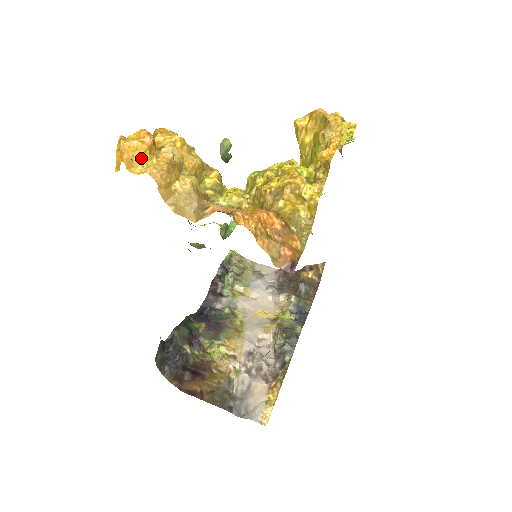
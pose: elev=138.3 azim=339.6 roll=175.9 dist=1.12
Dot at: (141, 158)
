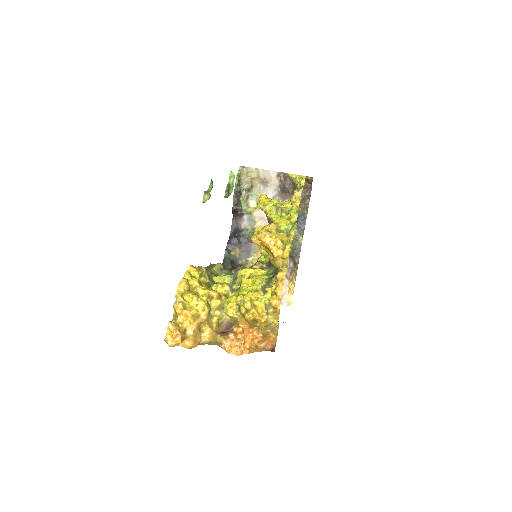
Dot at: (180, 343)
